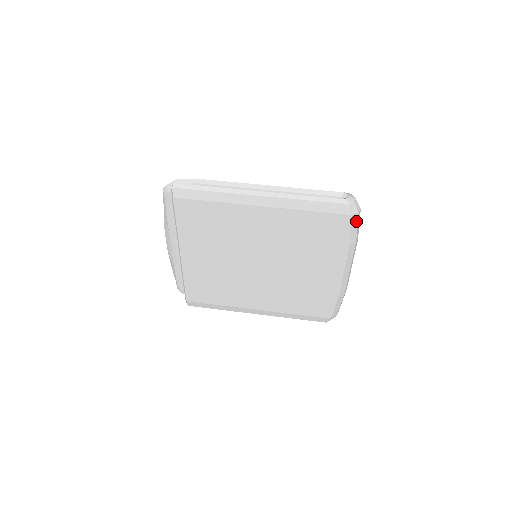
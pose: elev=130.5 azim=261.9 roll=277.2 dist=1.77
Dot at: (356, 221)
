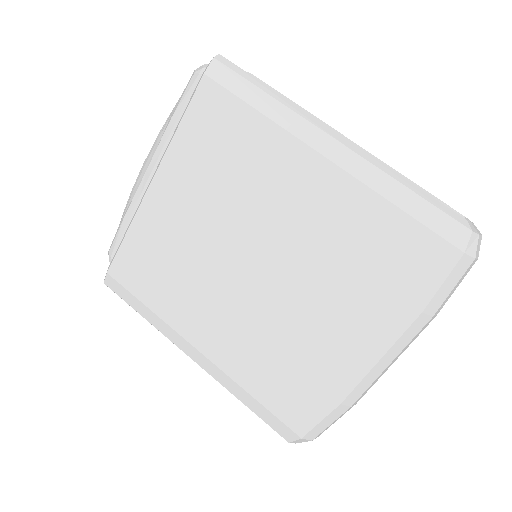
Dot at: (461, 272)
